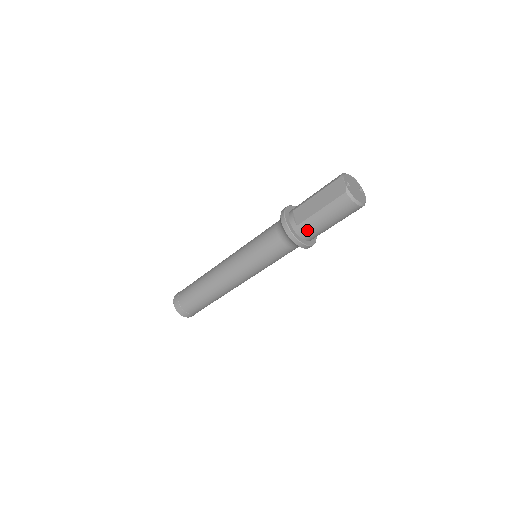
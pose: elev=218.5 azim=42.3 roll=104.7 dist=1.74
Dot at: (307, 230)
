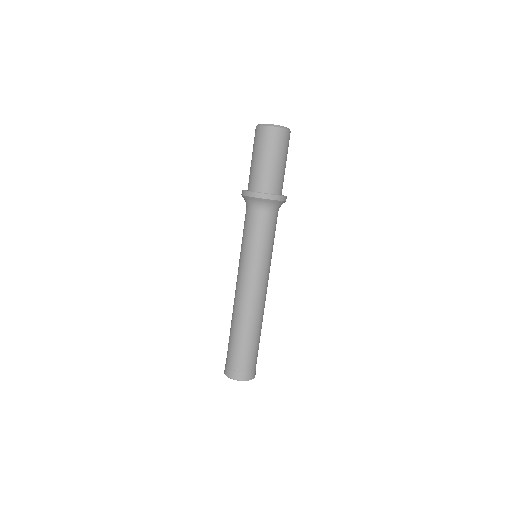
Dot at: (250, 180)
